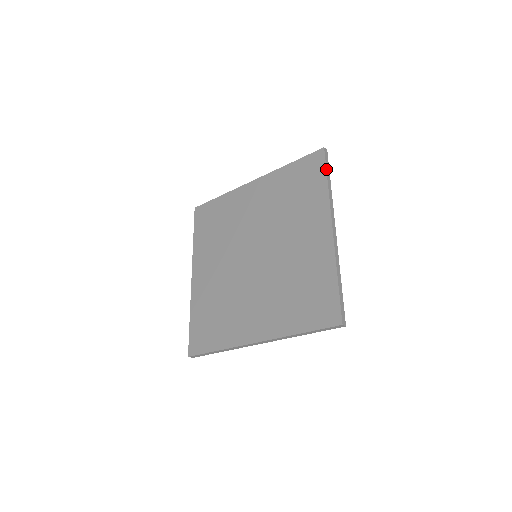
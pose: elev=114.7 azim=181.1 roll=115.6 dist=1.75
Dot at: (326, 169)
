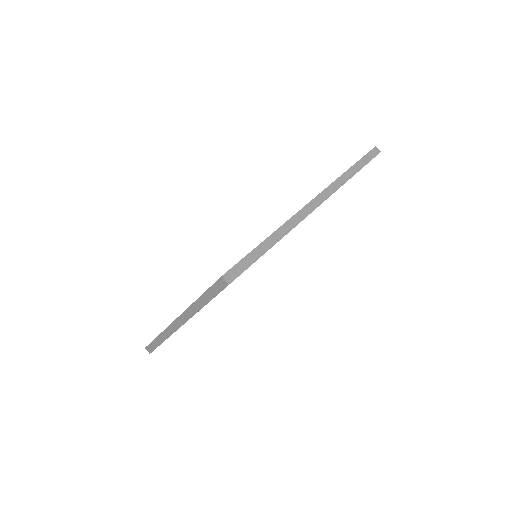
Dot at: (359, 160)
